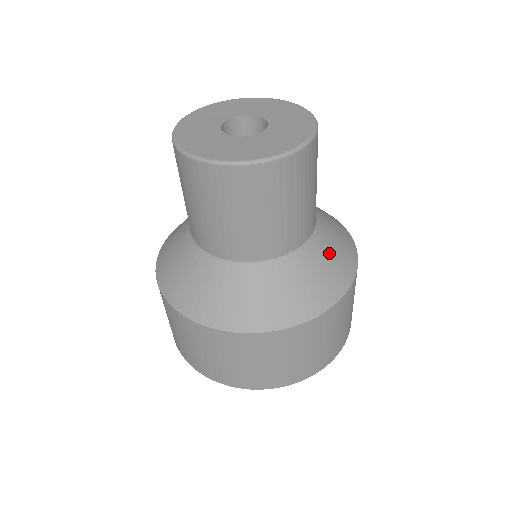
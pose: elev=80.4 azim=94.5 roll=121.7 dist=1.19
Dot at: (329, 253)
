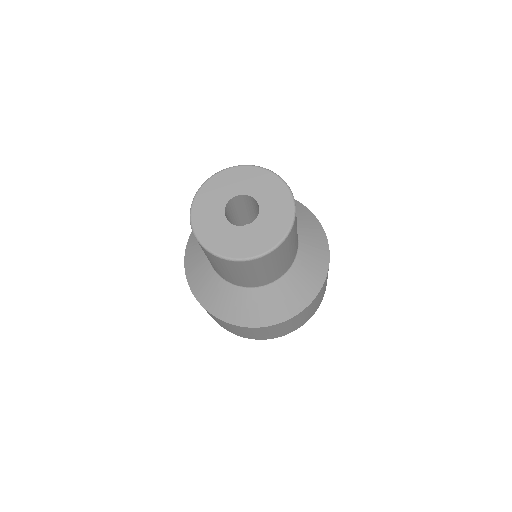
Dot at: (308, 265)
